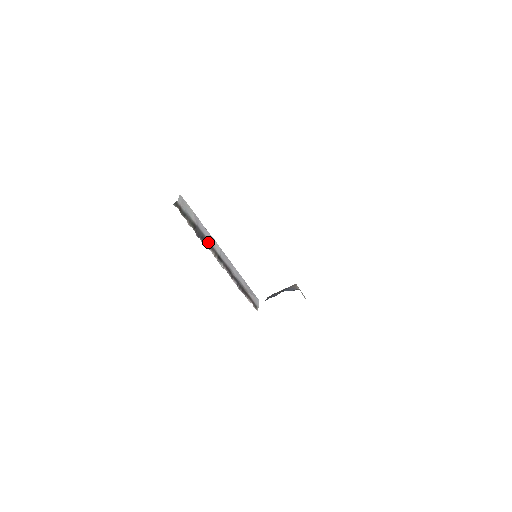
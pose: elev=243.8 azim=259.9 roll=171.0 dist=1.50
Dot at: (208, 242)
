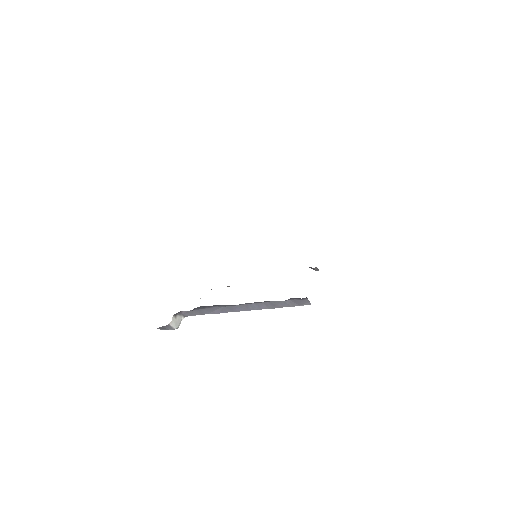
Dot at: occluded
